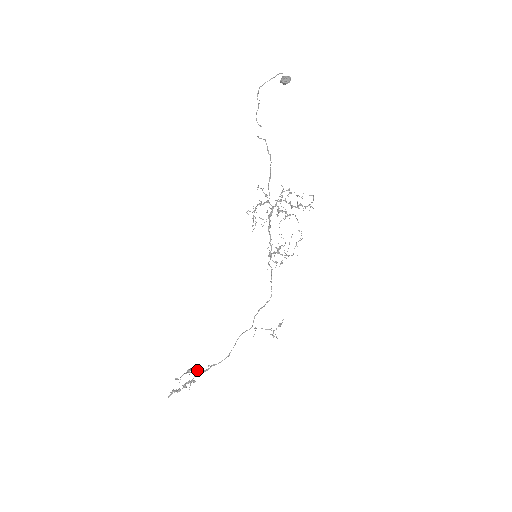
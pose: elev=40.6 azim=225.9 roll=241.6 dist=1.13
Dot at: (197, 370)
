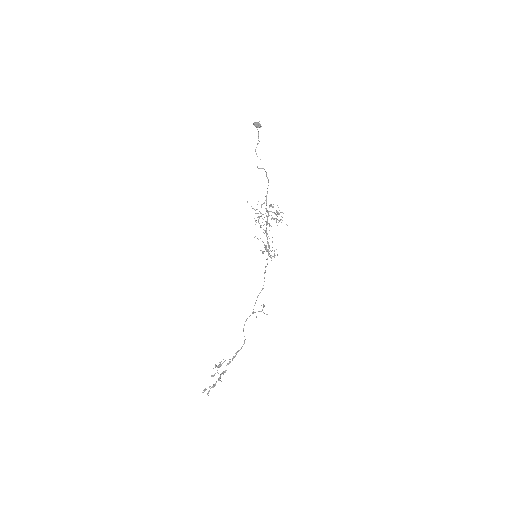
Dot at: occluded
